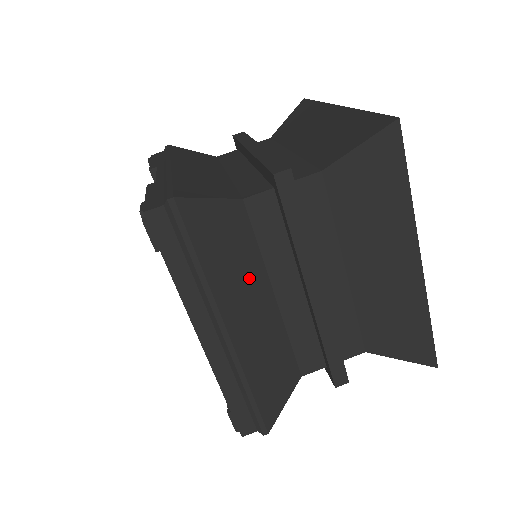
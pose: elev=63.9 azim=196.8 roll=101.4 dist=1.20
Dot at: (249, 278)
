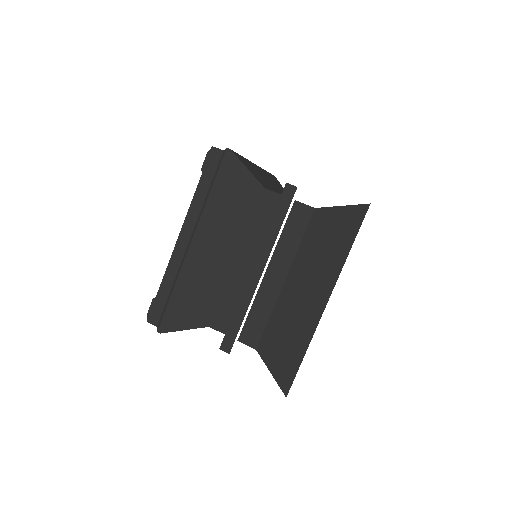
Dot at: (231, 231)
